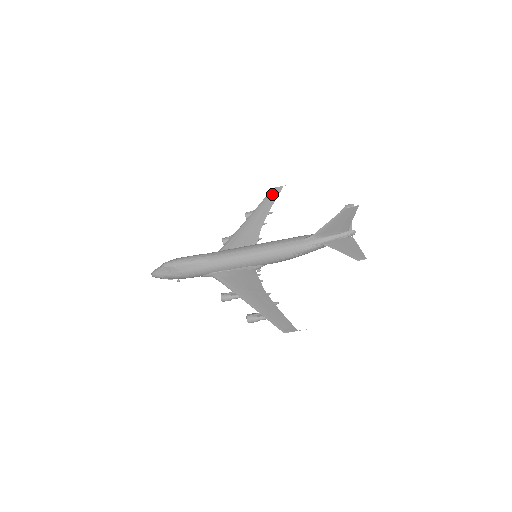
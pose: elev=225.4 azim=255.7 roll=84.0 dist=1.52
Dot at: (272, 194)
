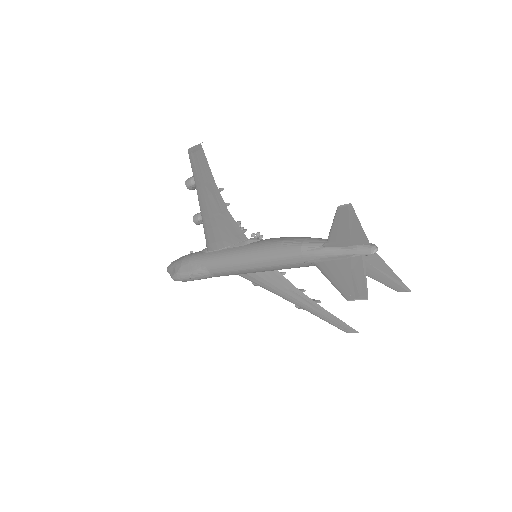
Dot at: (196, 162)
